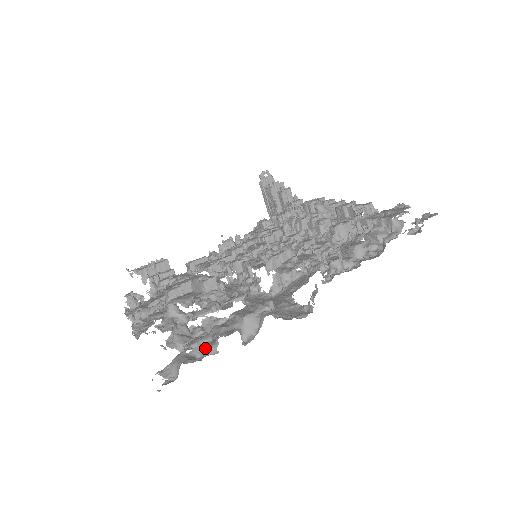
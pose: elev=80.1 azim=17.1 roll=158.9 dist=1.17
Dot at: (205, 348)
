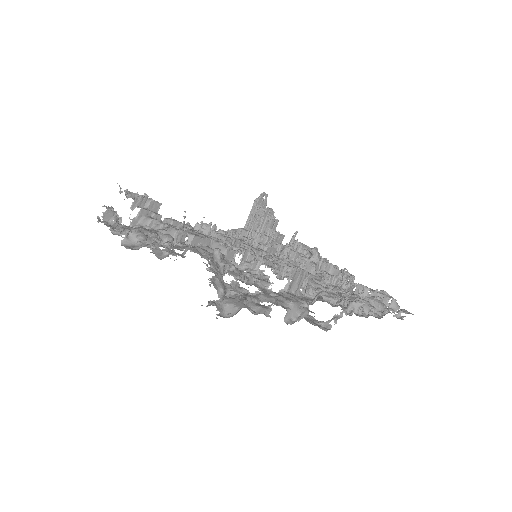
Dot at: (260, 307)
